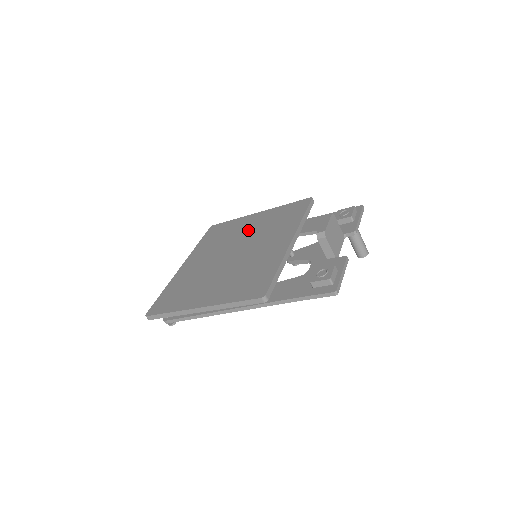
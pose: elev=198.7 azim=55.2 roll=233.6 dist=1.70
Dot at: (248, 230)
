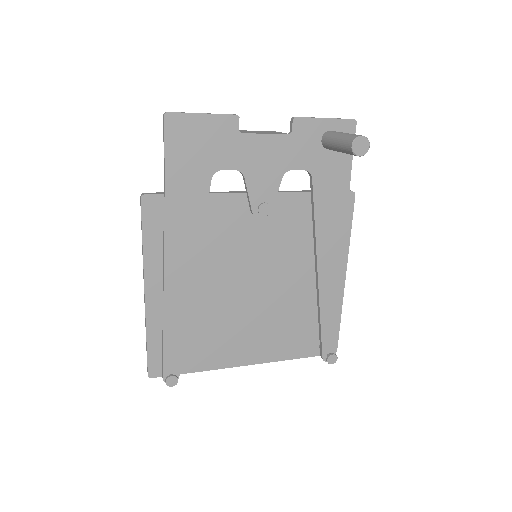
Dot at: occluded
